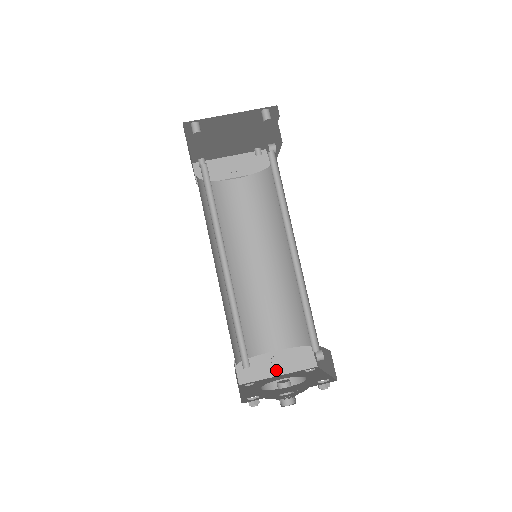
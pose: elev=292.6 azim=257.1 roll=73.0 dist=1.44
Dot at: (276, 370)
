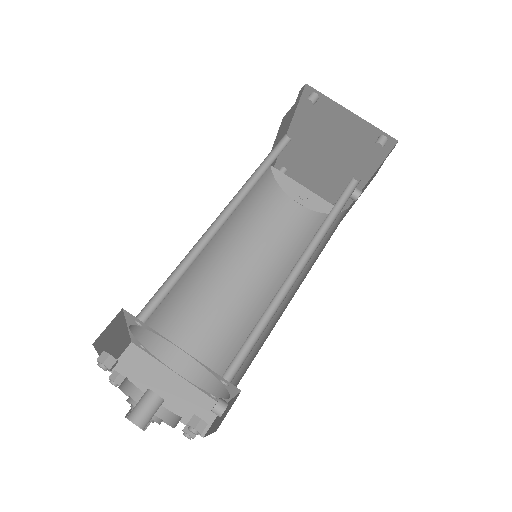
Dot at: (159, 395)
